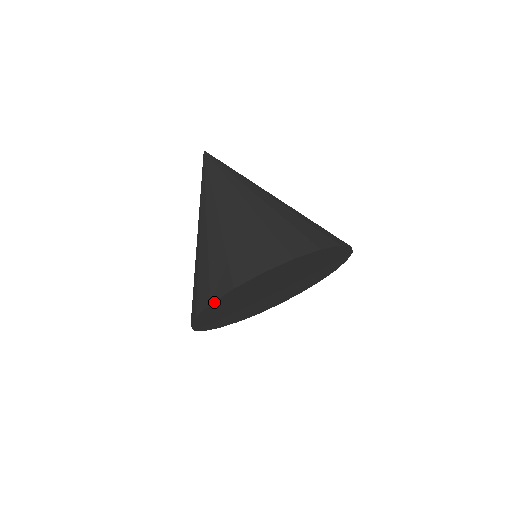
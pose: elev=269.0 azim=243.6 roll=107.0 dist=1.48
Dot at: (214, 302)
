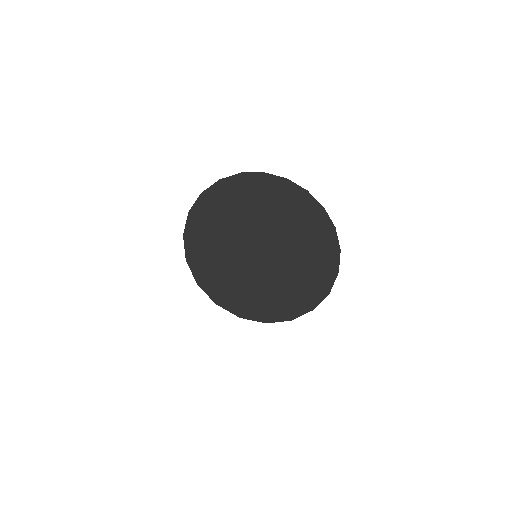
Dot at: (187, 258)
